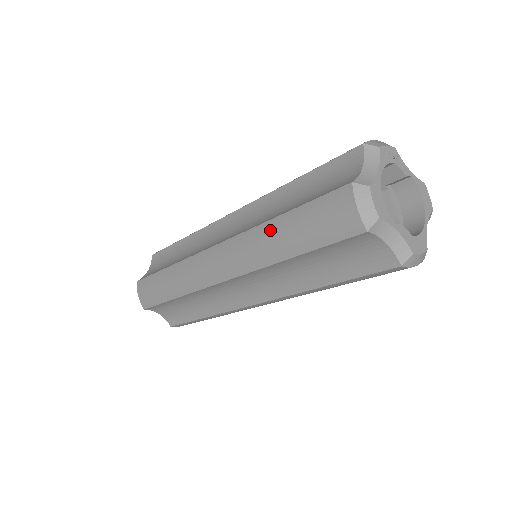
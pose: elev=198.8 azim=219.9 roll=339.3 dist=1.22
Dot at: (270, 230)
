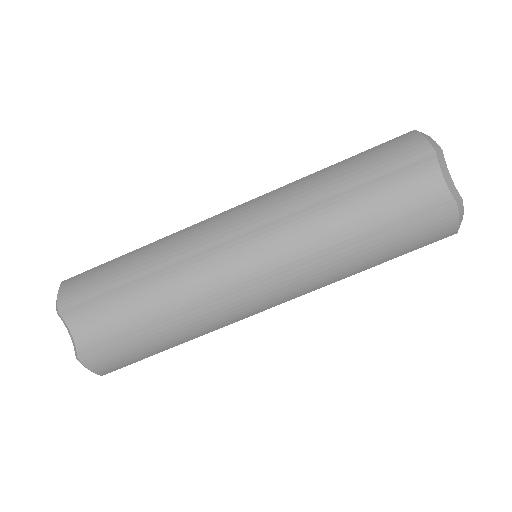
Dot at: (320, 175)
